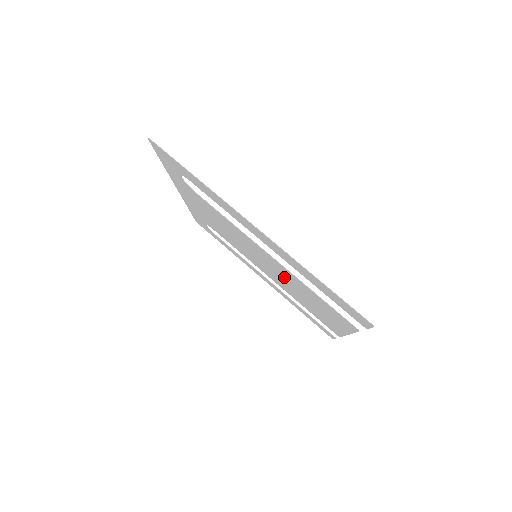
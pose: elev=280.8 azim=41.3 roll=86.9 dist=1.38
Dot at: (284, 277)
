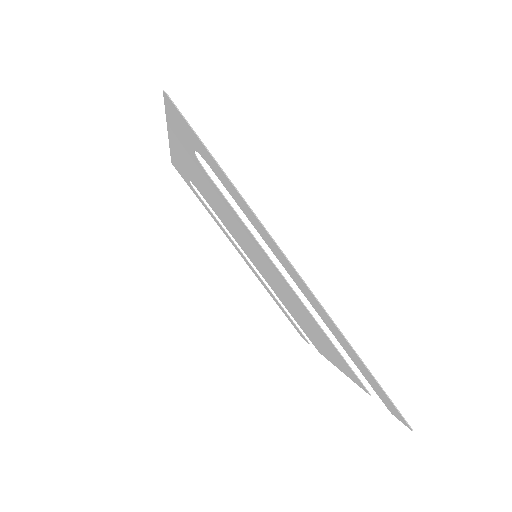
Dot at: (288, 296)
